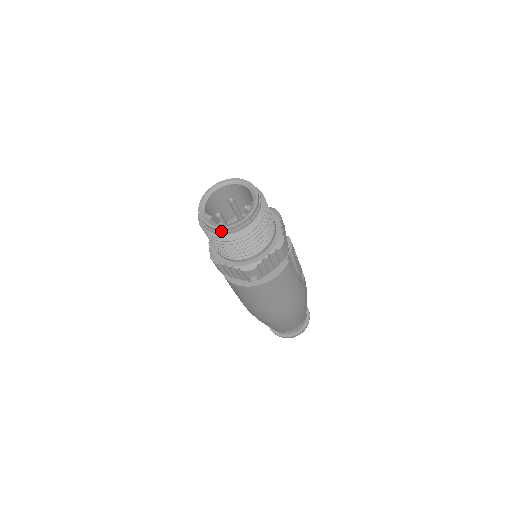
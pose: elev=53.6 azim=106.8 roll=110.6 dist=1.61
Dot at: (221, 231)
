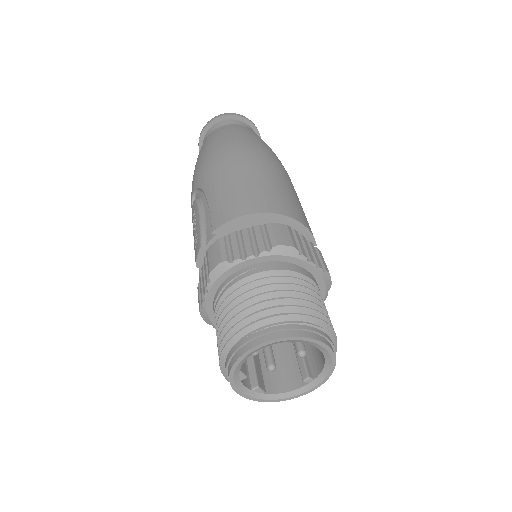
Dot at: (252, 394)
